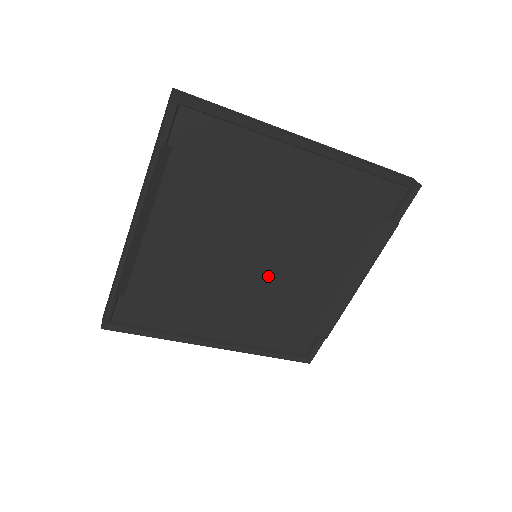
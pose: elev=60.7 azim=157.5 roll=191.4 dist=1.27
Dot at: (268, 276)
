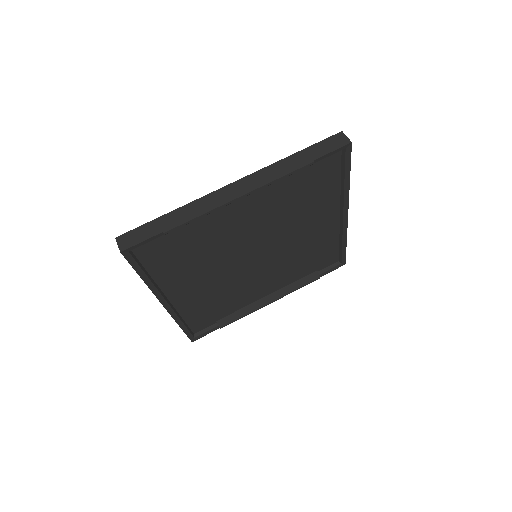
Dot at: (244, 272)
